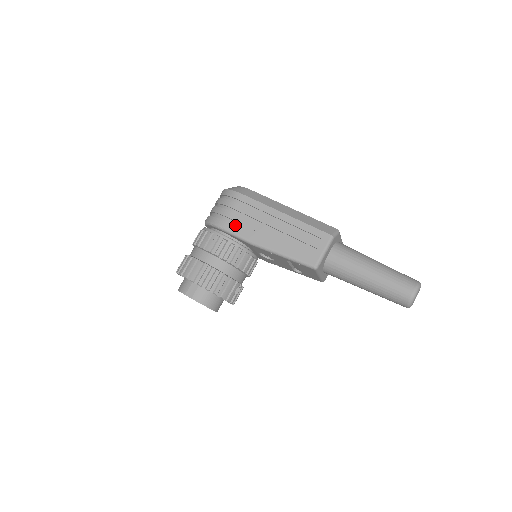
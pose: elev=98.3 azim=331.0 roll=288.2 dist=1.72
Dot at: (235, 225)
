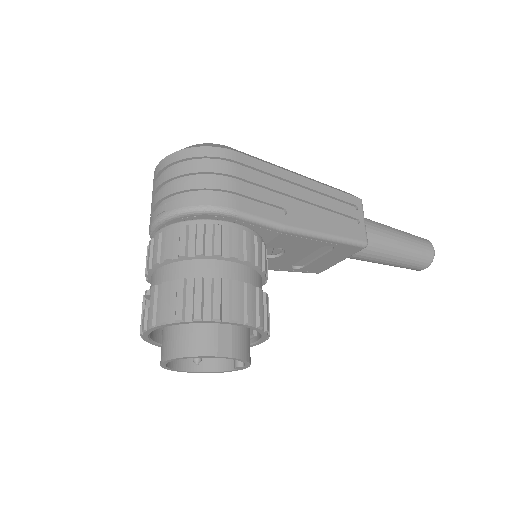
Dot at: (250, 204)
